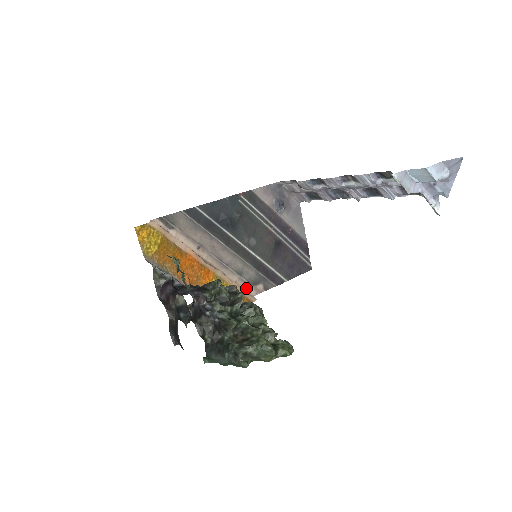
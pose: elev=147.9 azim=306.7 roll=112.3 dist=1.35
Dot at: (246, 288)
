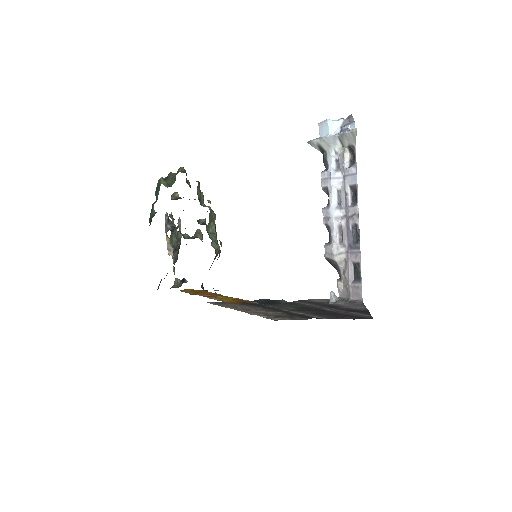
Dot at: occluded
